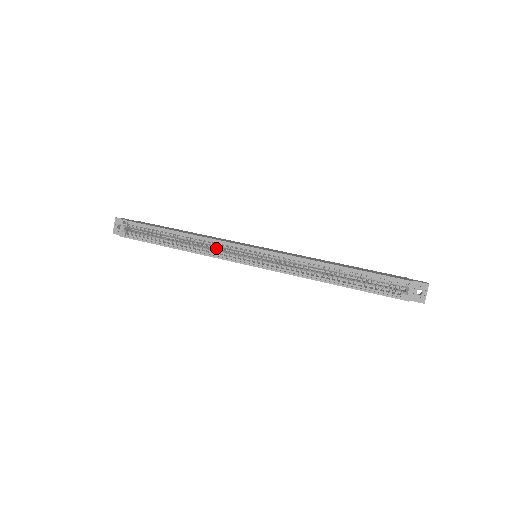
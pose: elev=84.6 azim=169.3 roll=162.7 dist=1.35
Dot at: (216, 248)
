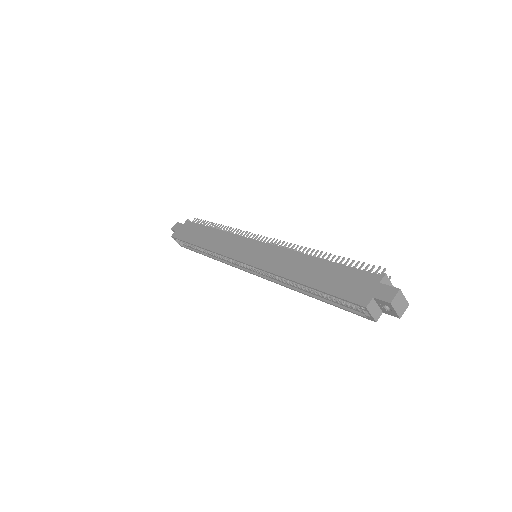
Dot at: occluded
